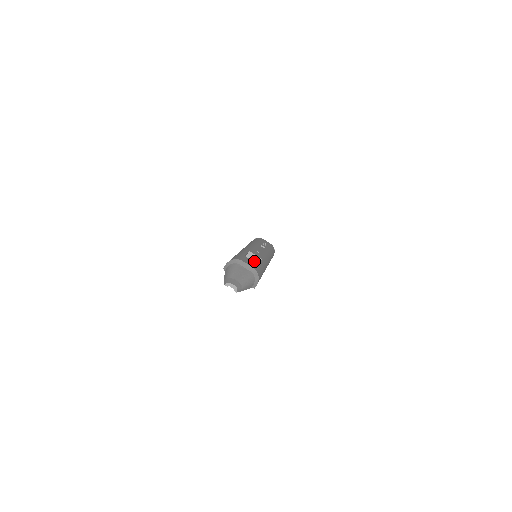
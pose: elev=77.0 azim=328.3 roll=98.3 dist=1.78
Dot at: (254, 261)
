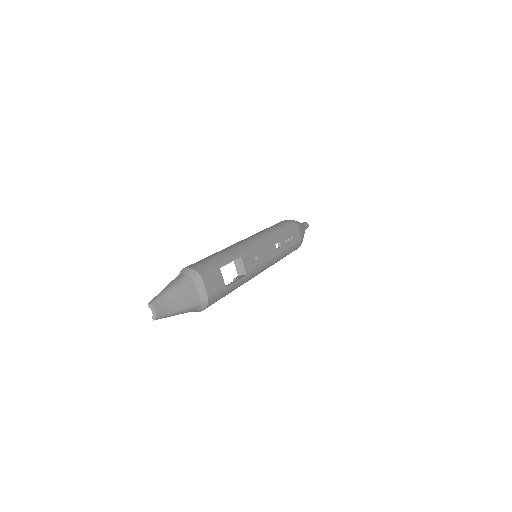
Dot at: (238, 269)
